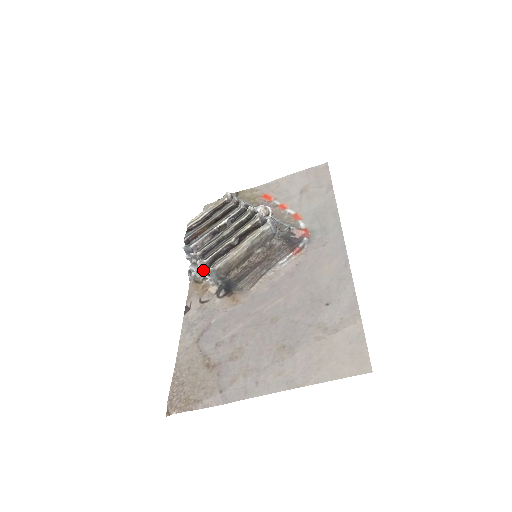
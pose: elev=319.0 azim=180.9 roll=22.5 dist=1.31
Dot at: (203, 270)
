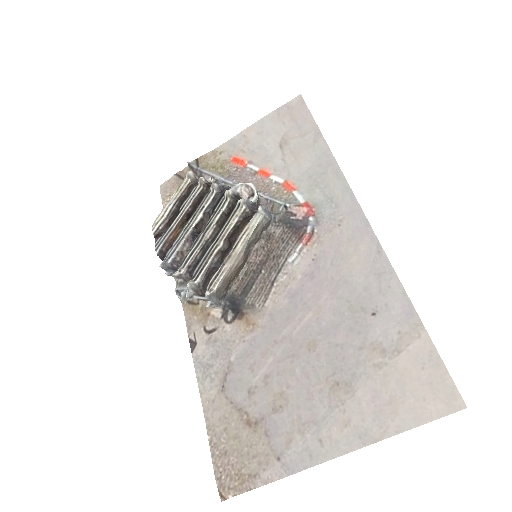
Dot at: (197, 293)
